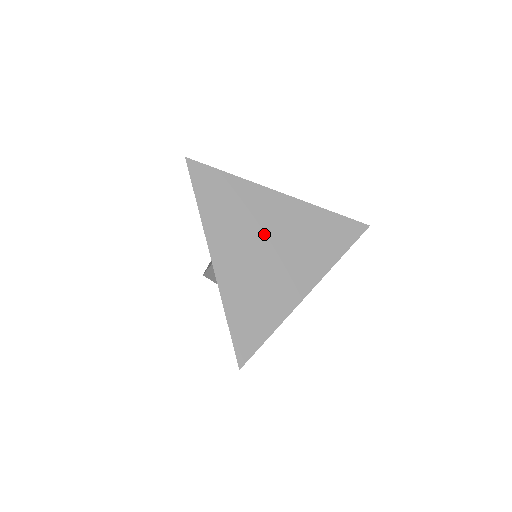
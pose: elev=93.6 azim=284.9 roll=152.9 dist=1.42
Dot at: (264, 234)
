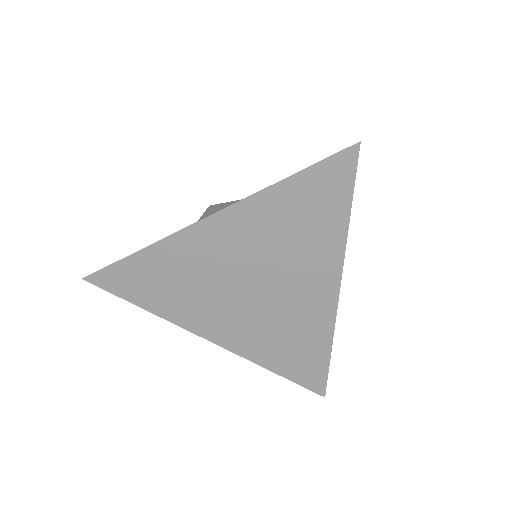
Dot at: (233, 279)
